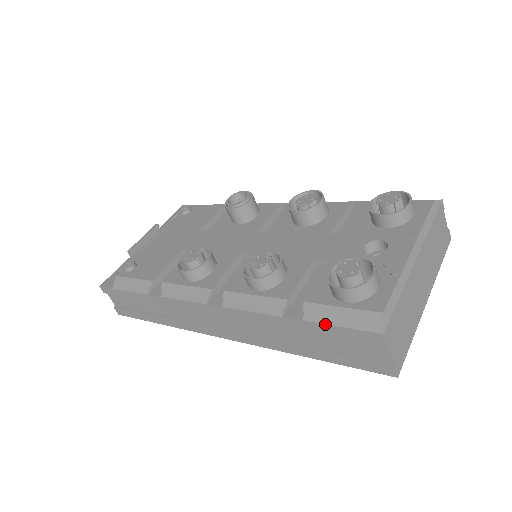
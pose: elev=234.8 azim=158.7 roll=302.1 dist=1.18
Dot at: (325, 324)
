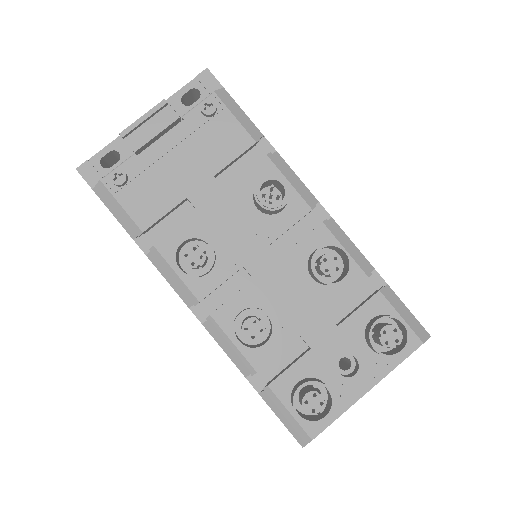
Dot at: (272, 410)
